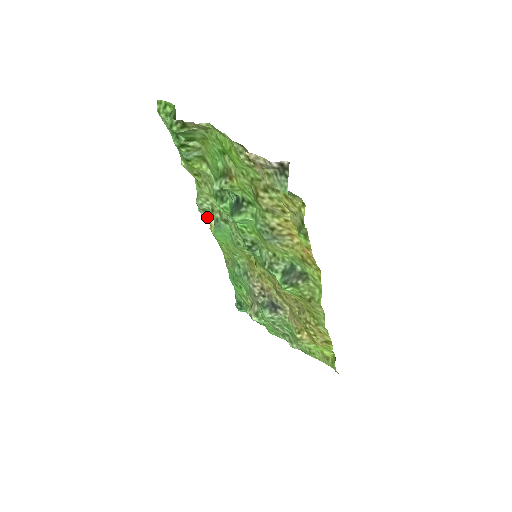
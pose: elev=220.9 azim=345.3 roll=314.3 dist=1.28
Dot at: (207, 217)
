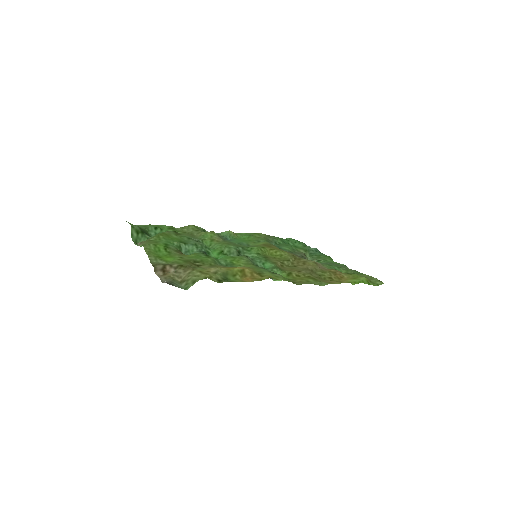
Dot at: occluded
